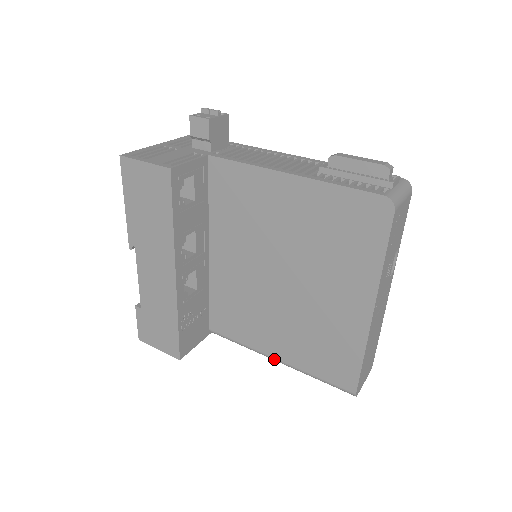
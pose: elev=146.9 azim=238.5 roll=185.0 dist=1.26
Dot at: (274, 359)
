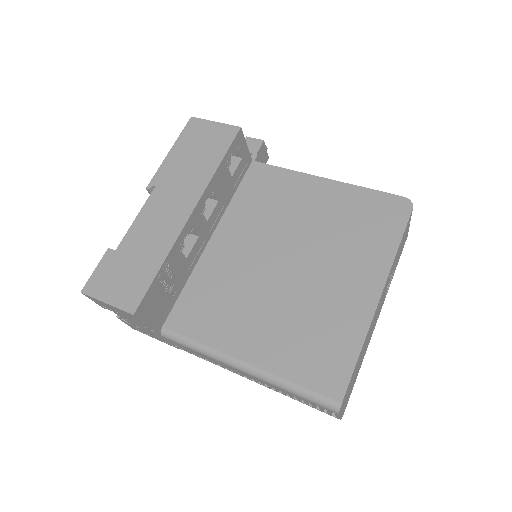
Dot at: (241, 362)
